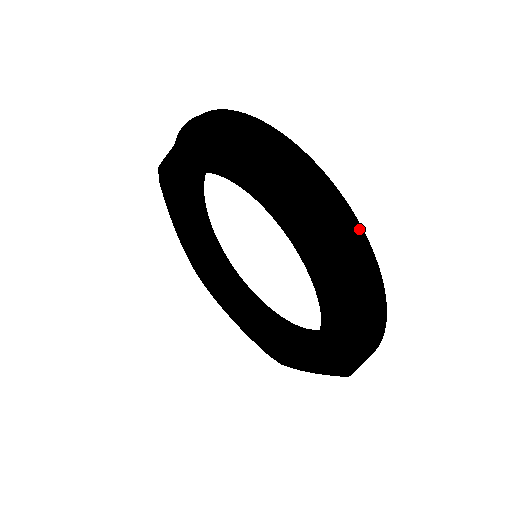
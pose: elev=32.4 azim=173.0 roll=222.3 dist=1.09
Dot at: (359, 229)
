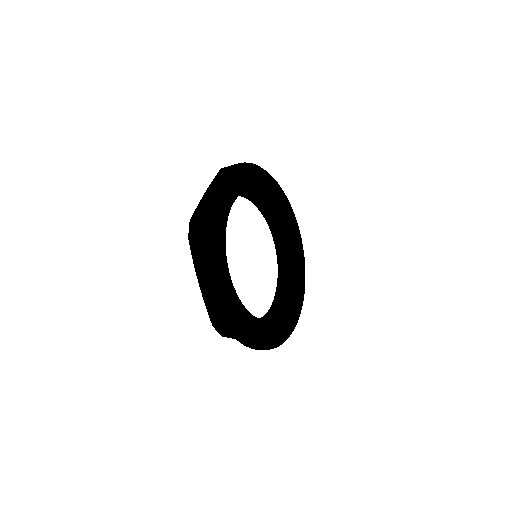
Dot at: (235, 333)
